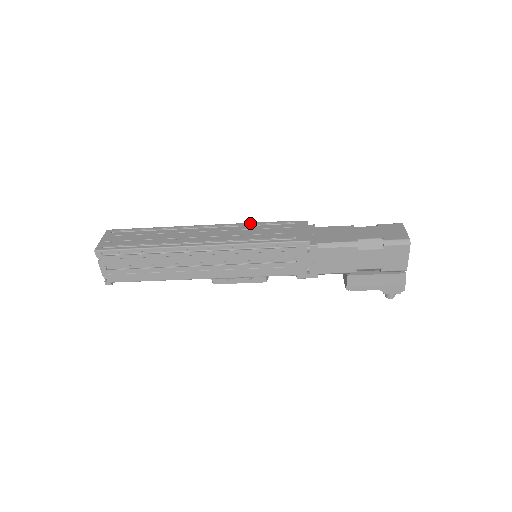
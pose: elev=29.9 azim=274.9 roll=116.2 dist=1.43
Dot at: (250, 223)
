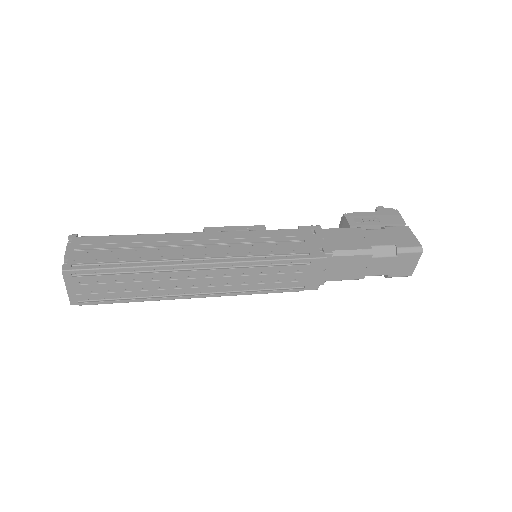
Dot at: (259, 263)
